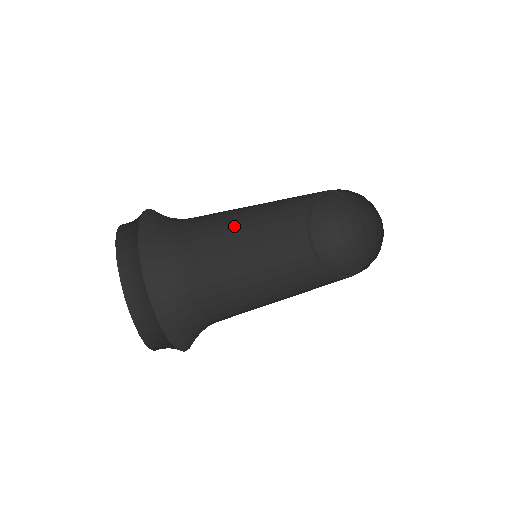
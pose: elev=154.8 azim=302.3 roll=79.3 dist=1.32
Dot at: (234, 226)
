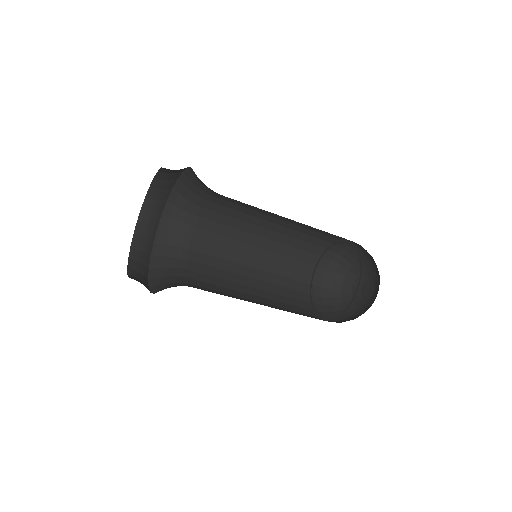
Dot at: (243, 247)
